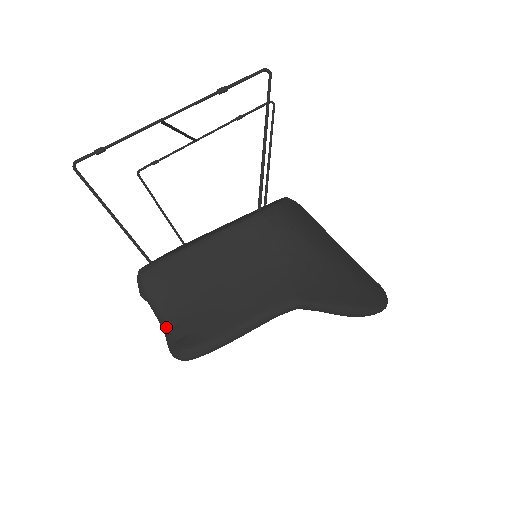
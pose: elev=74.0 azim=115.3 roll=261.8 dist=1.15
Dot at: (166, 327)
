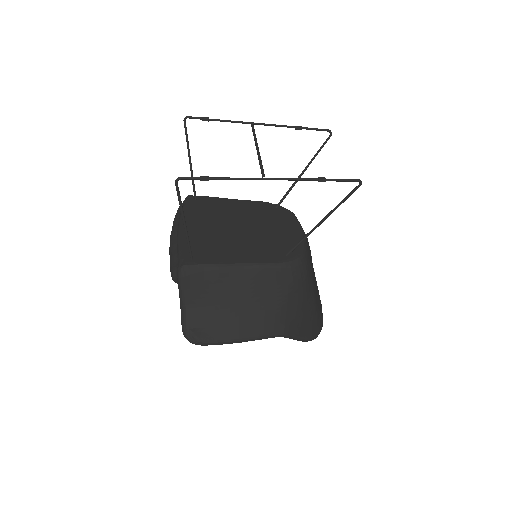
Dot at: (187, 314)
